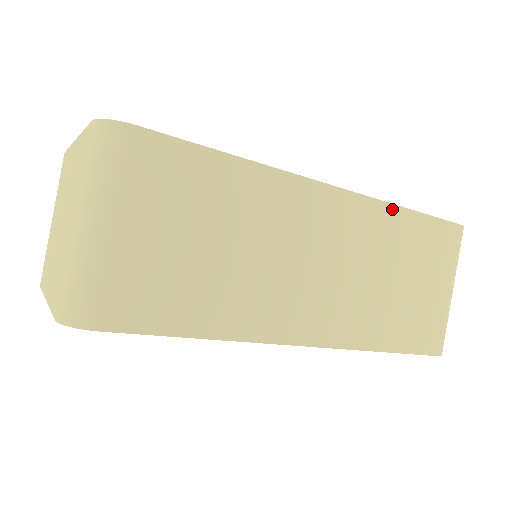
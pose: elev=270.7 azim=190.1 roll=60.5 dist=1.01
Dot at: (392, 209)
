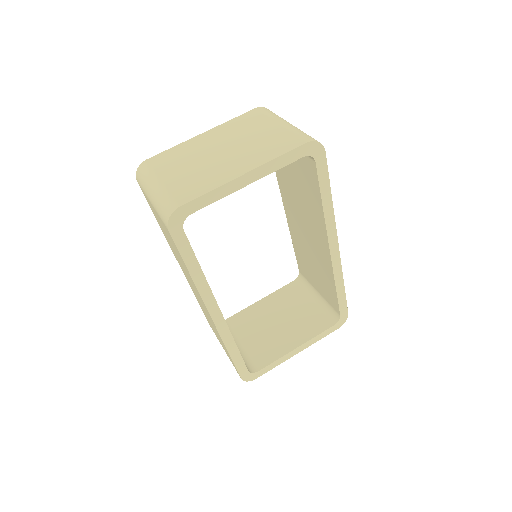
Dot at: occluded
